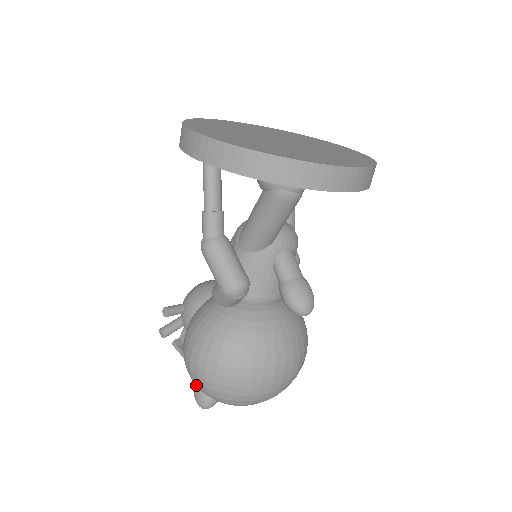
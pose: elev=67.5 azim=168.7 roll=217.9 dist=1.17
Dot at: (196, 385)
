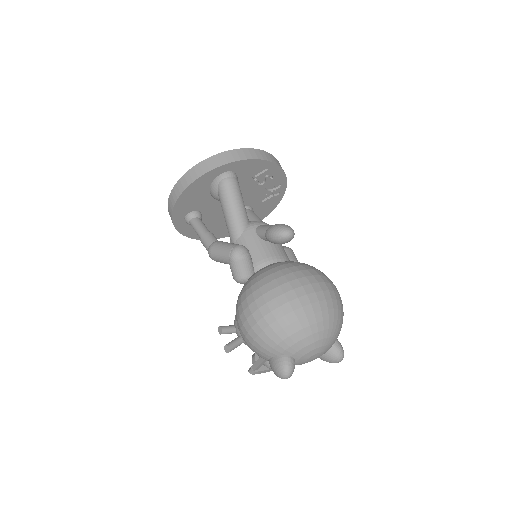
Dot at: (261, 346)
